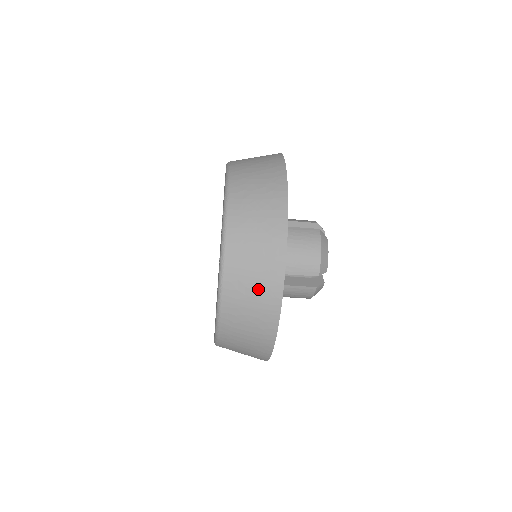
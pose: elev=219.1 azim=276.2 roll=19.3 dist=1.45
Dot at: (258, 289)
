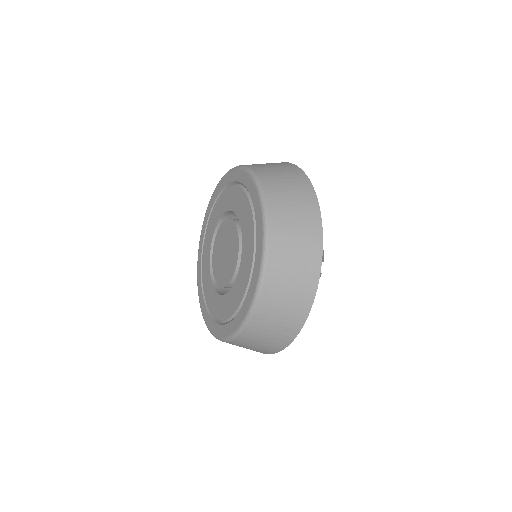
Dot at: occluded
